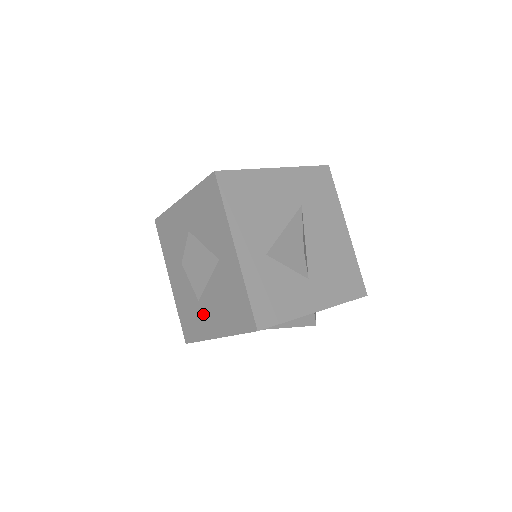
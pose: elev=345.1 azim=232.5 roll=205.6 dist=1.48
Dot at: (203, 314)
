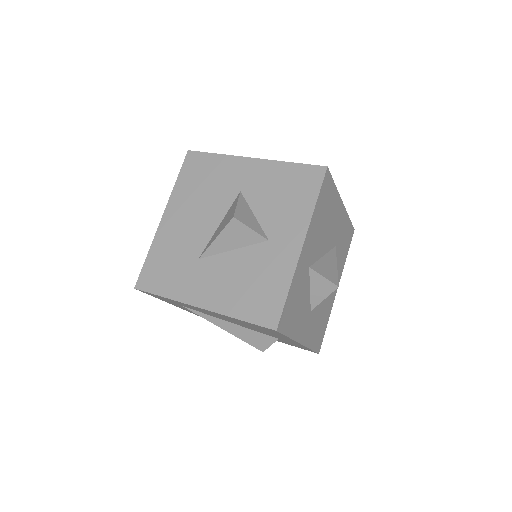
Dot at: (196, 275)
